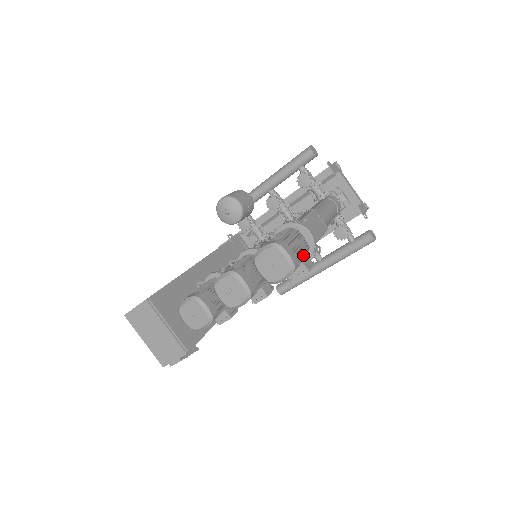
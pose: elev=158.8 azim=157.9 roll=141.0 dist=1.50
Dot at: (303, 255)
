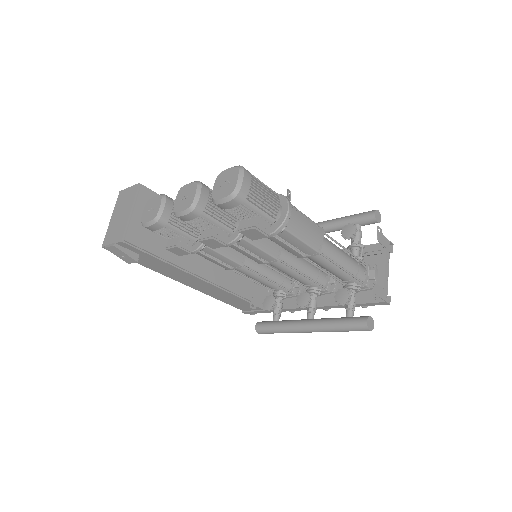
Dot at: (262, 211)
